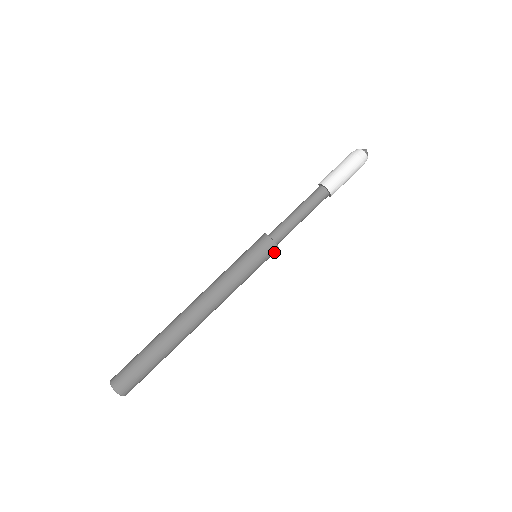
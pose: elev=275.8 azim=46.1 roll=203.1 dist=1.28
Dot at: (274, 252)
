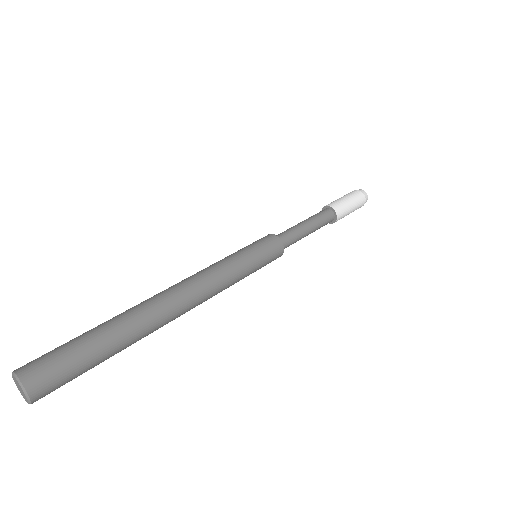
Dot at: (278, 250)
